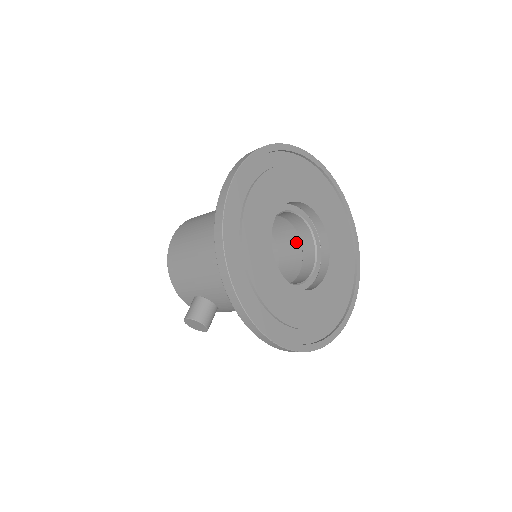
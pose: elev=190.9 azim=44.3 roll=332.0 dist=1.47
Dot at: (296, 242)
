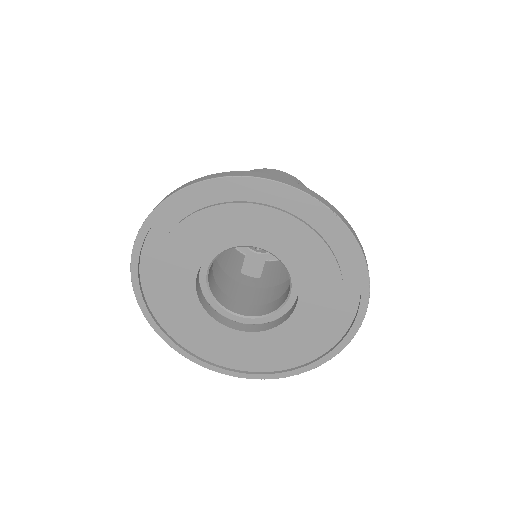
Dot at: occluded
